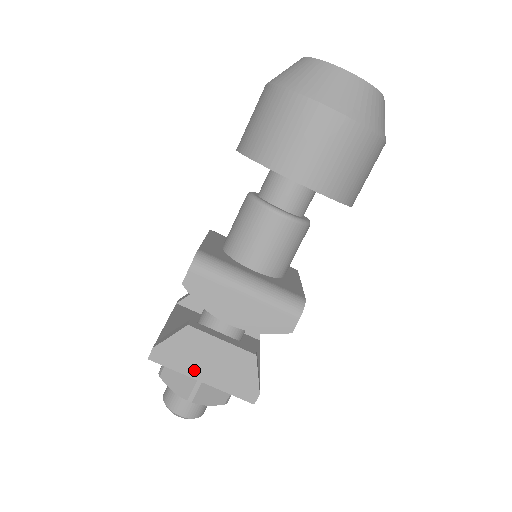
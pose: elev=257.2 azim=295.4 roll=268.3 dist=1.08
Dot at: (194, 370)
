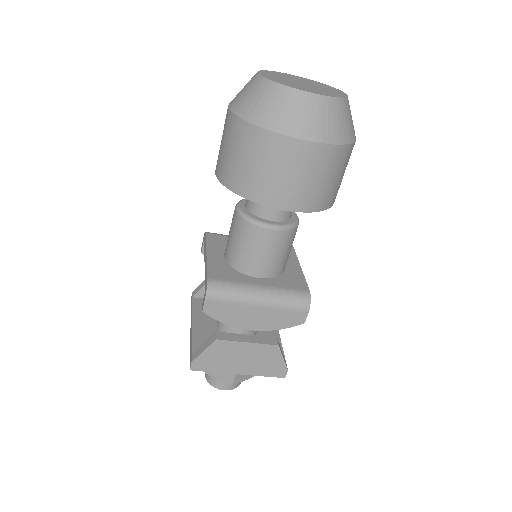
Dot at: (230, 368)
